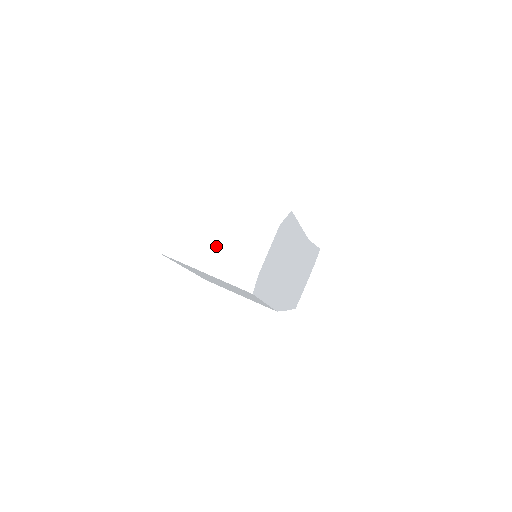
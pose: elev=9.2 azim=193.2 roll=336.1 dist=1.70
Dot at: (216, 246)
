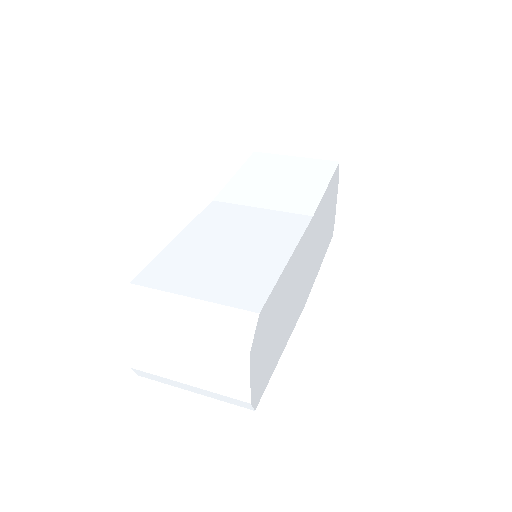
Dot at: (190, 377)
